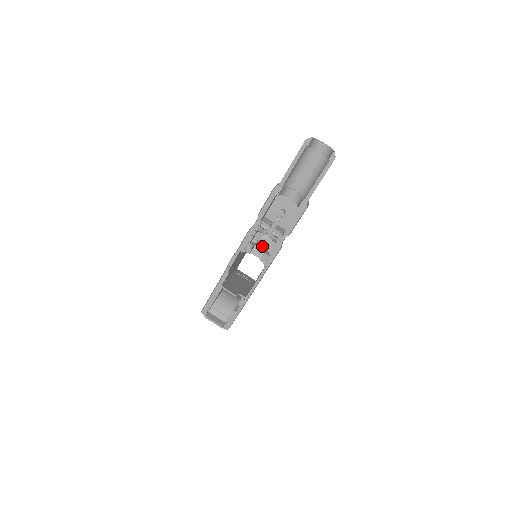
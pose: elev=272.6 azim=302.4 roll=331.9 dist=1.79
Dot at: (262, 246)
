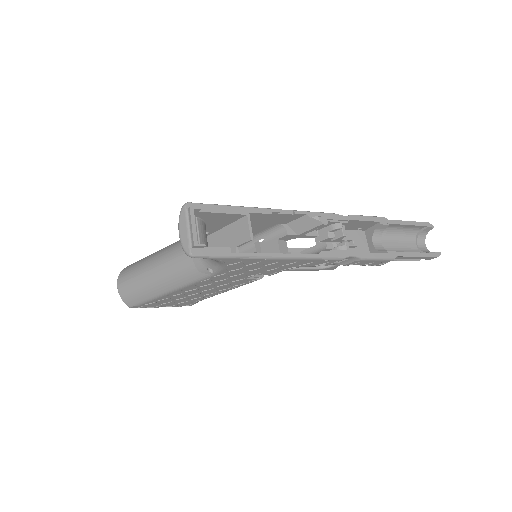
Dot at: occluded
